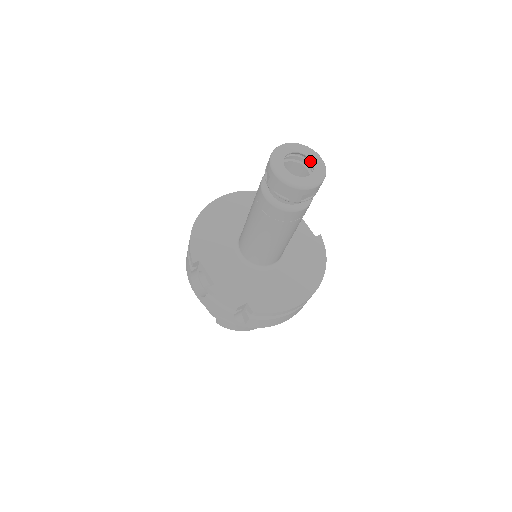
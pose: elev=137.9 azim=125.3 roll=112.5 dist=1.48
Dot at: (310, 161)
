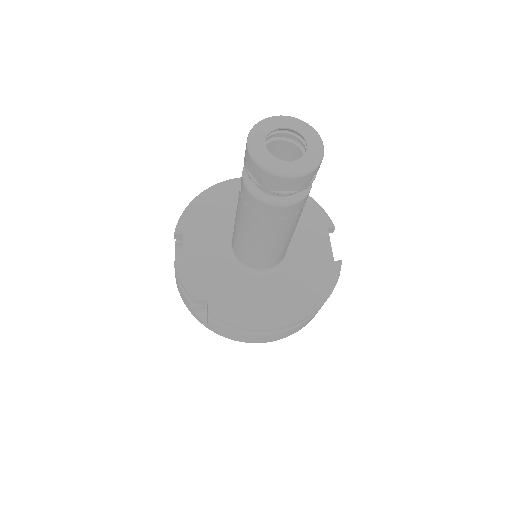
Dot at: (308, 147)
